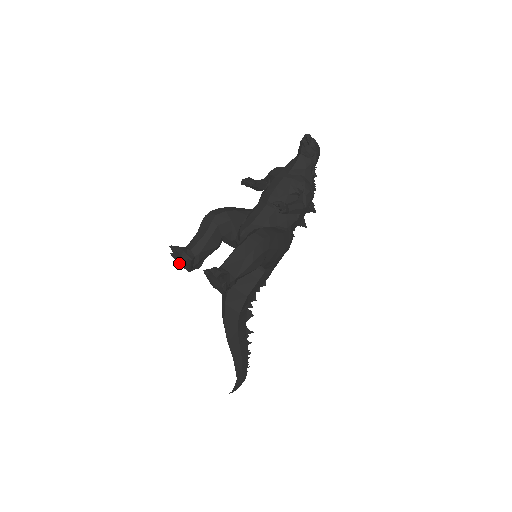
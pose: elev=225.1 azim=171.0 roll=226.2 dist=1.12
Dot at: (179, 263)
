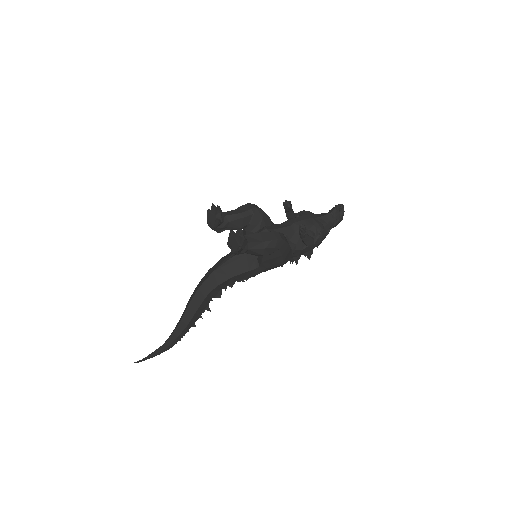
Dot at: (209, 219)
